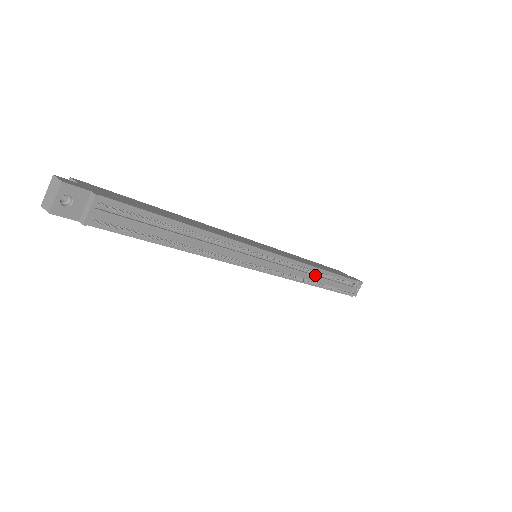
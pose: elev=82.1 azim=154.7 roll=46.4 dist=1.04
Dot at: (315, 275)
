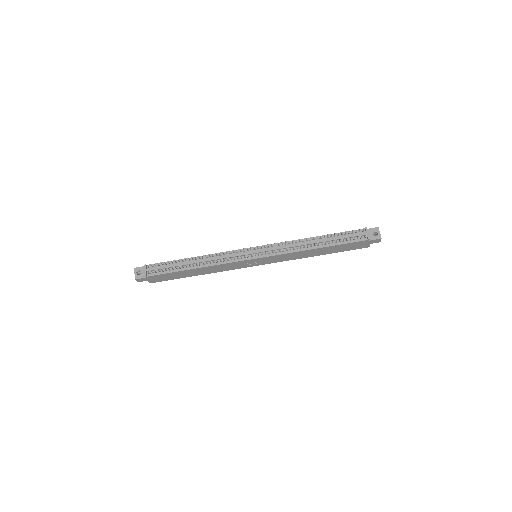
Dot at: (306, 242)
